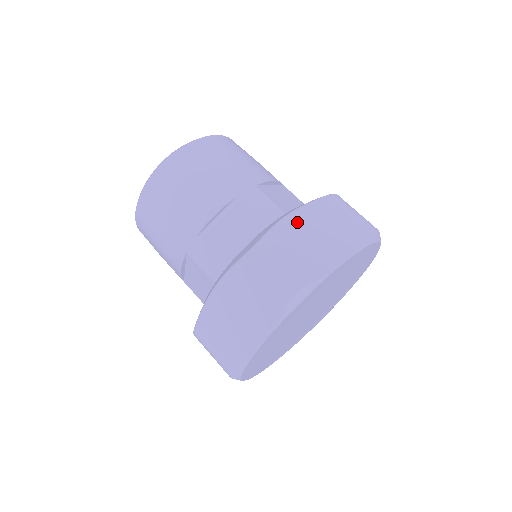
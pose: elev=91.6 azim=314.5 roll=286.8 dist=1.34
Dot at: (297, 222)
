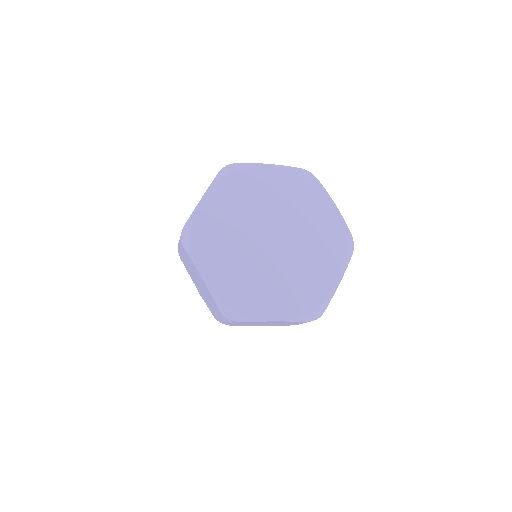
Dot at: occluded
